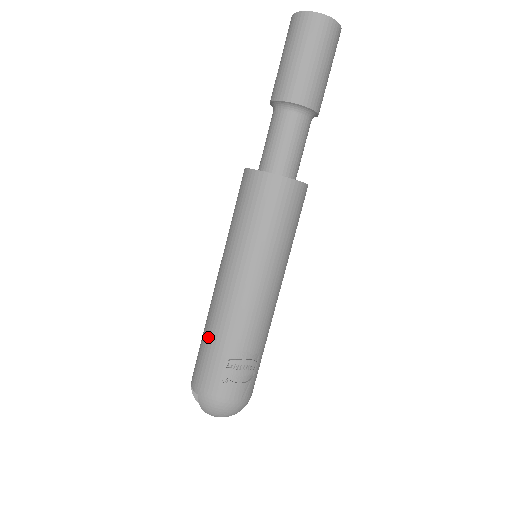
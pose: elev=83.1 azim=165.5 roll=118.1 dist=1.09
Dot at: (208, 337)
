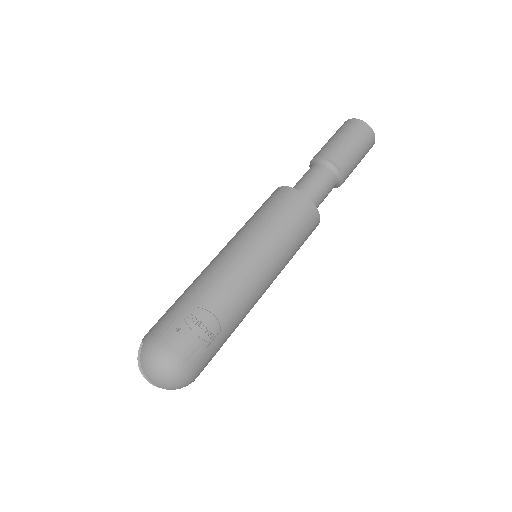
Dot at: (183, 294)
